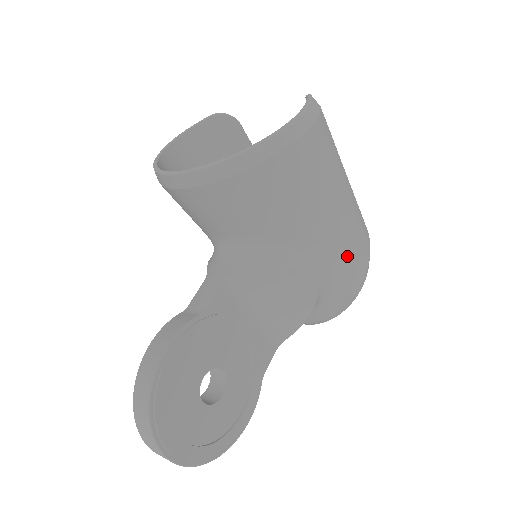
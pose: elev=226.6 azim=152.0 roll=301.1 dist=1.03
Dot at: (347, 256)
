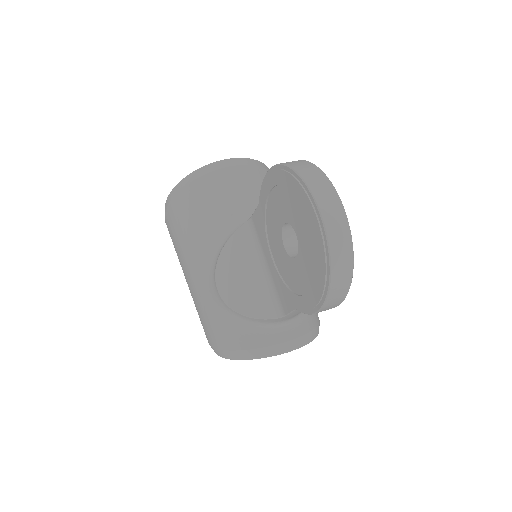
Dot at: occluded
